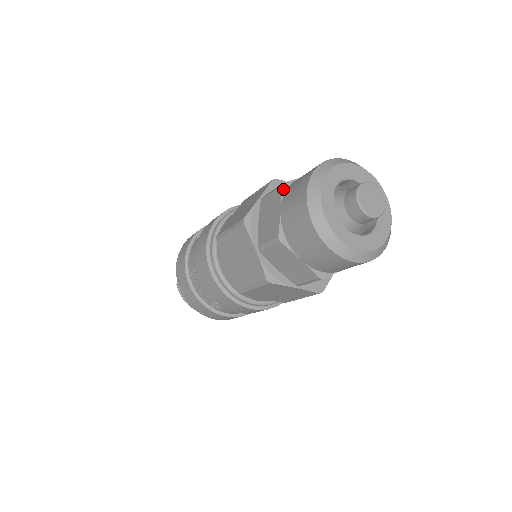
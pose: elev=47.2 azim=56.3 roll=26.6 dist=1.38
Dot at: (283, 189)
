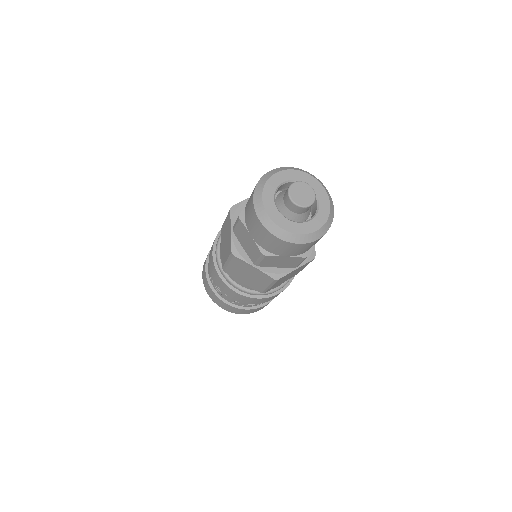
Dot at: occluded
